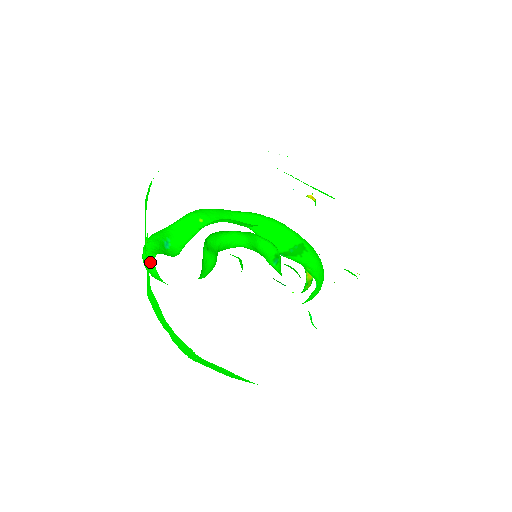
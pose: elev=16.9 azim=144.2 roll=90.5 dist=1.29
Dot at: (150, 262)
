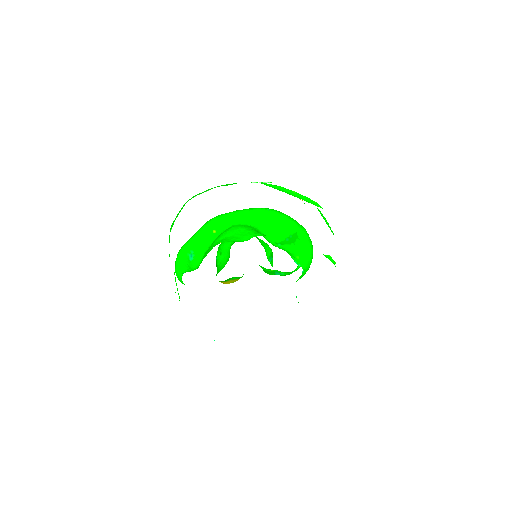
Dot at: (180, 279)
